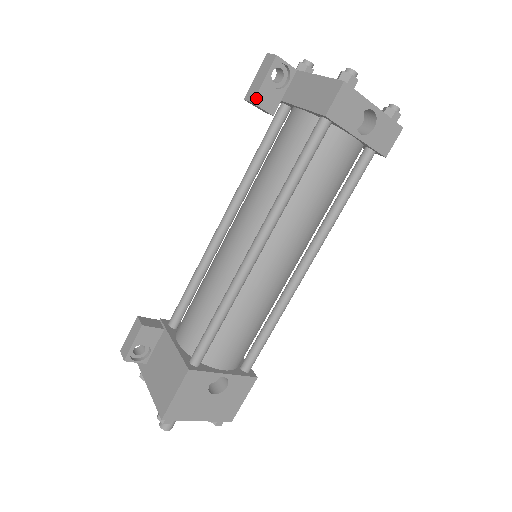
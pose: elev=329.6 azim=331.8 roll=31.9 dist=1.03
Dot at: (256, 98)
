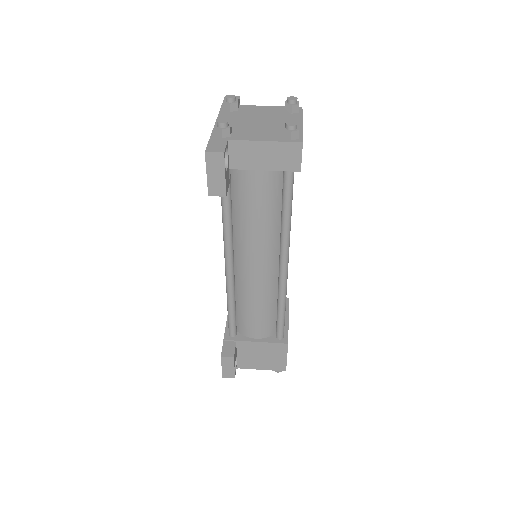
Dot at: (226, 191)
